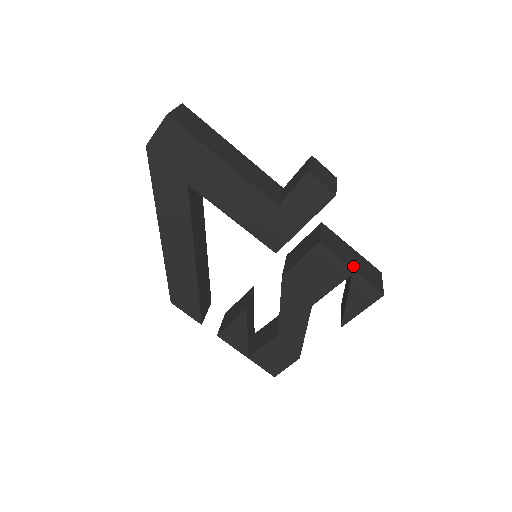
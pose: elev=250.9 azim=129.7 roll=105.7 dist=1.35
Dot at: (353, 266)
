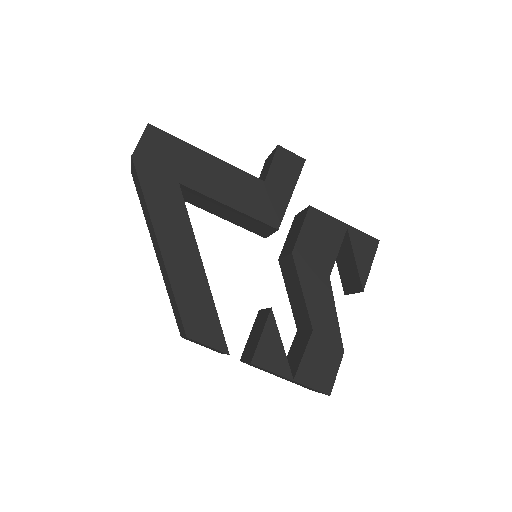
Dot at: occluded
